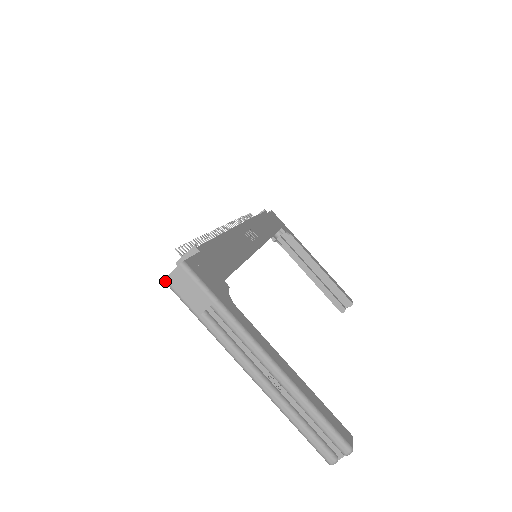
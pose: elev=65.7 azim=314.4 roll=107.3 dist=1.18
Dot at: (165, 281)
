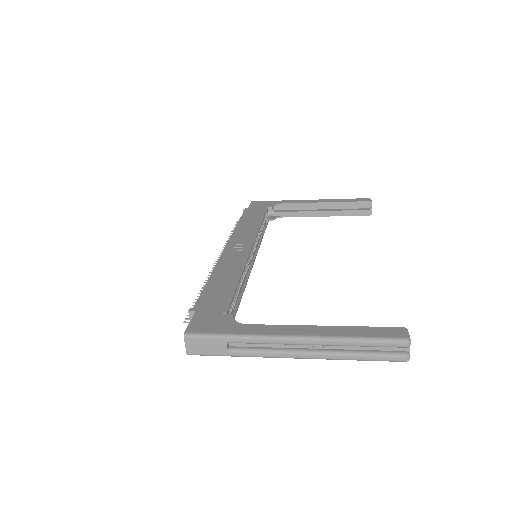
Dot at: occluded
